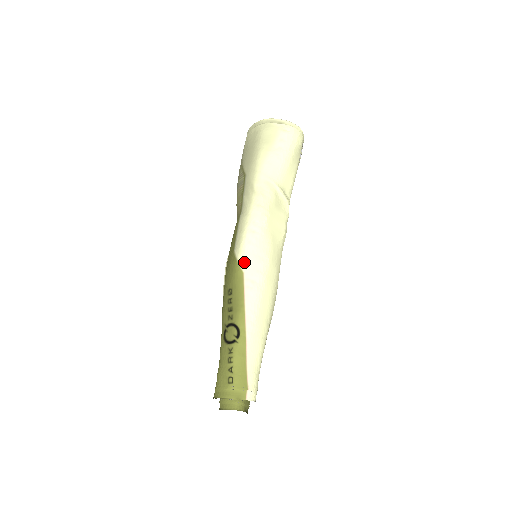
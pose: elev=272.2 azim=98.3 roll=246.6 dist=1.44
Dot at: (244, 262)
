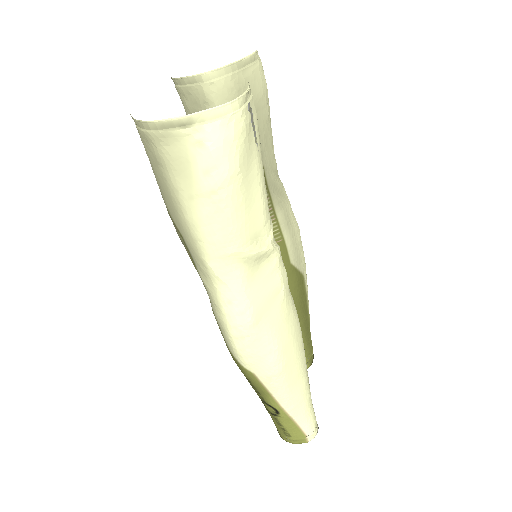
Dot at: (248, 366)
